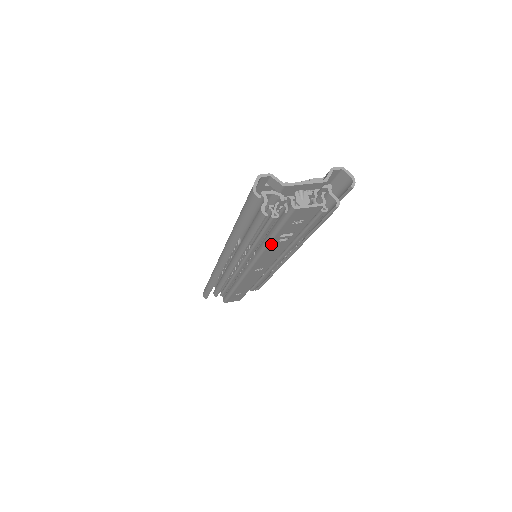
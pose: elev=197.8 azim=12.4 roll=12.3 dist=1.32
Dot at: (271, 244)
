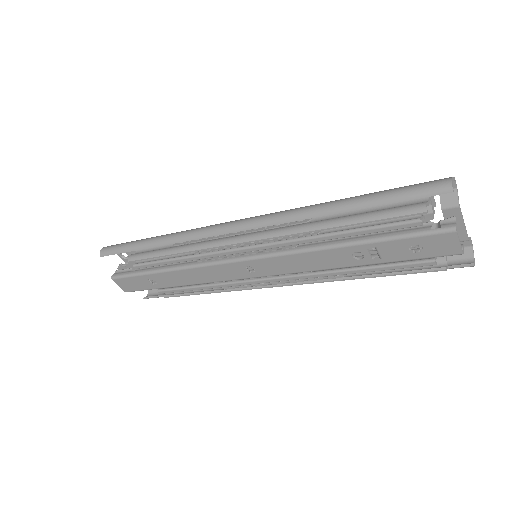
Dot at: (342, 249)
